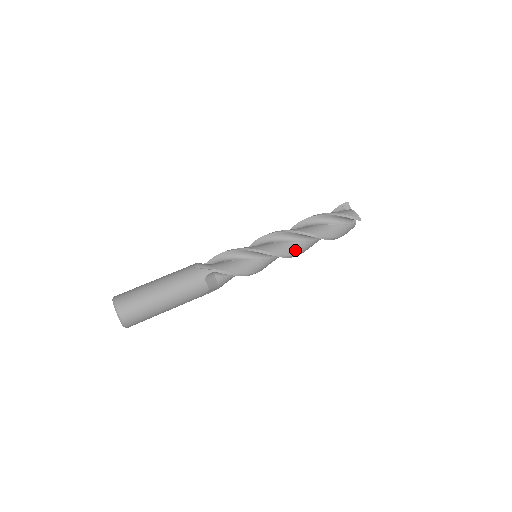
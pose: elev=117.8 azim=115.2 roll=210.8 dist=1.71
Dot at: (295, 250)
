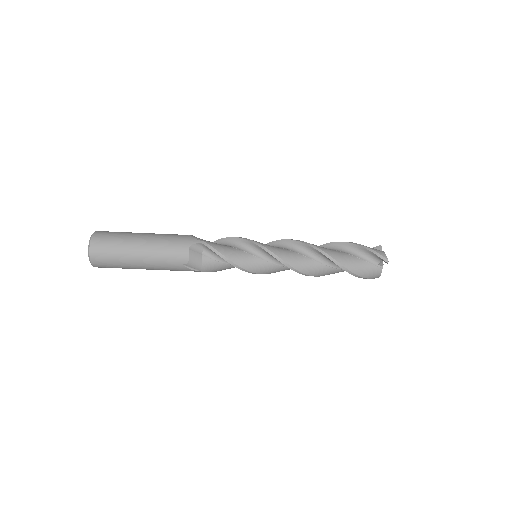
Dot at: occluded
